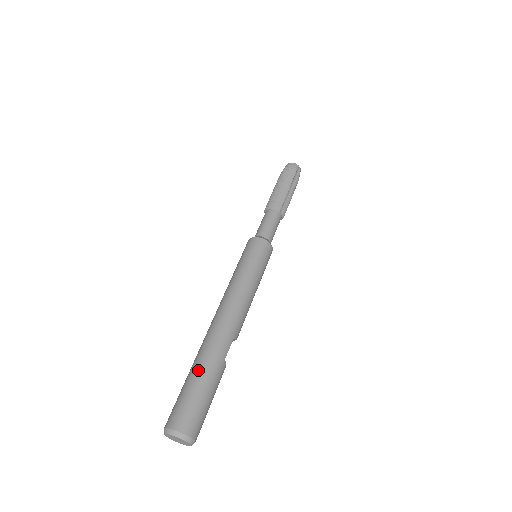
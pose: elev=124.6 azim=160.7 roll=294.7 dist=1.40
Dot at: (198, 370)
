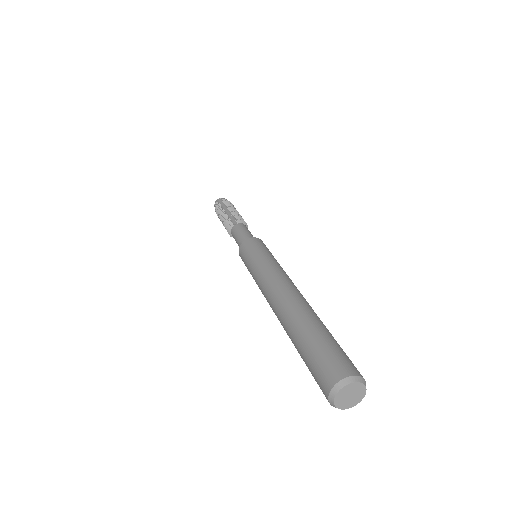
Dot at: (322, 327)
